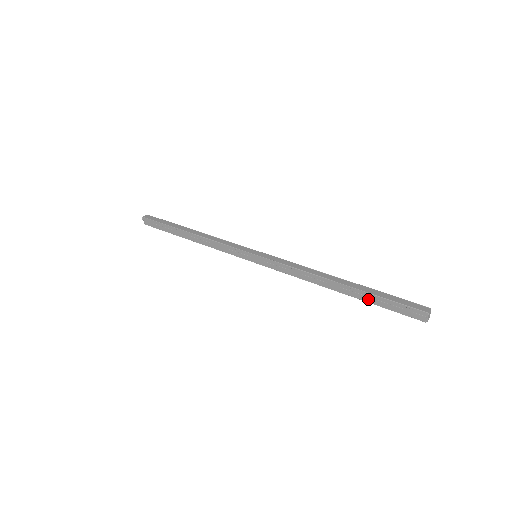
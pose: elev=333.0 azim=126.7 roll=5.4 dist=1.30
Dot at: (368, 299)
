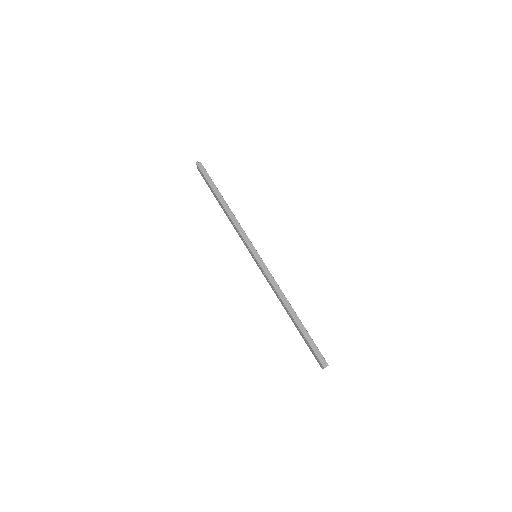
Dot at: (301, 335)
